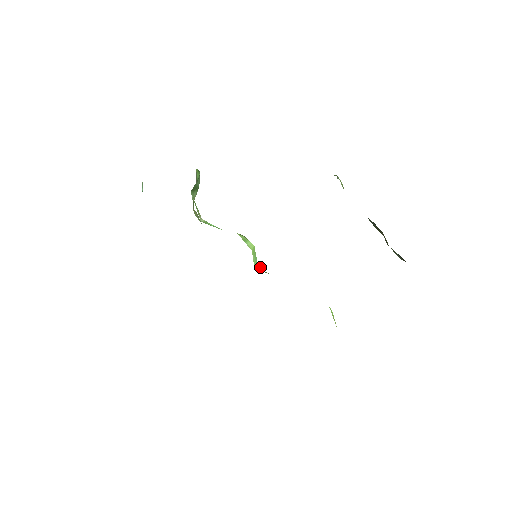
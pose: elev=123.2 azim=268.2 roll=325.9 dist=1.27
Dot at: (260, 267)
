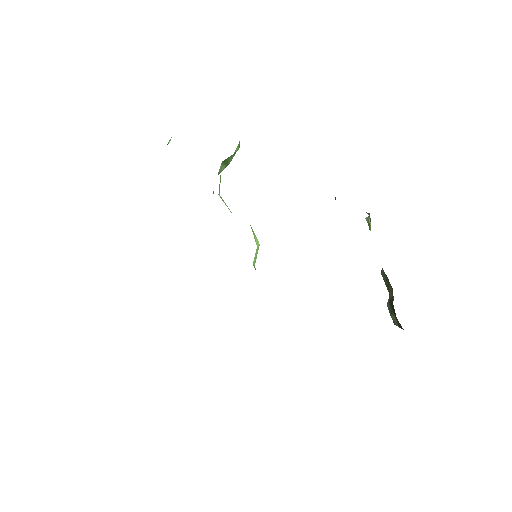
Dot at: occluded
